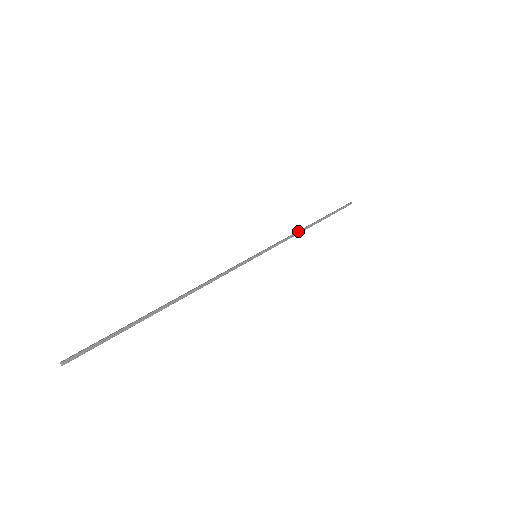
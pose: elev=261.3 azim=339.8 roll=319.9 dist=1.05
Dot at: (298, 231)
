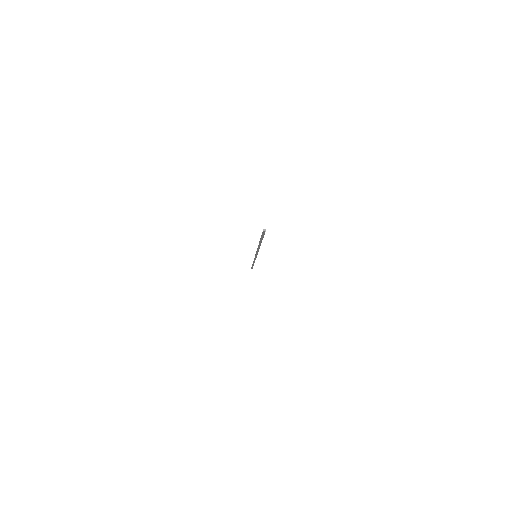
Dot at: occluded
